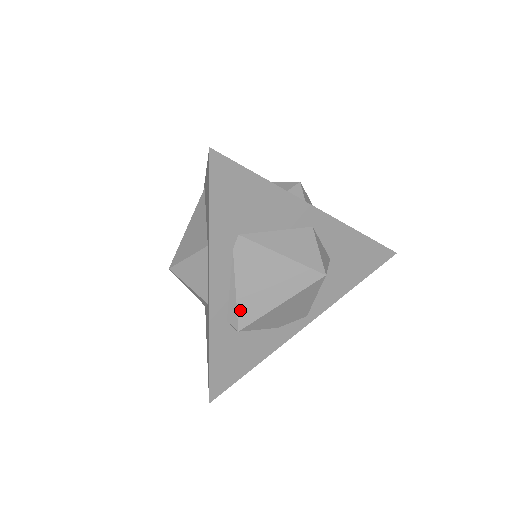
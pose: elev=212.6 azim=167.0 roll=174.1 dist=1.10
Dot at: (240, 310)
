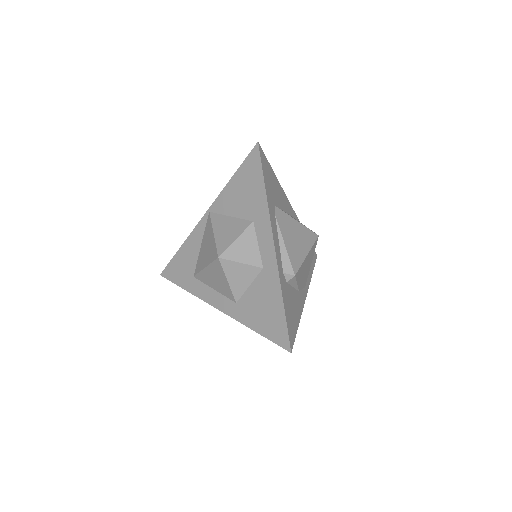
Dot at: (291, 259)
